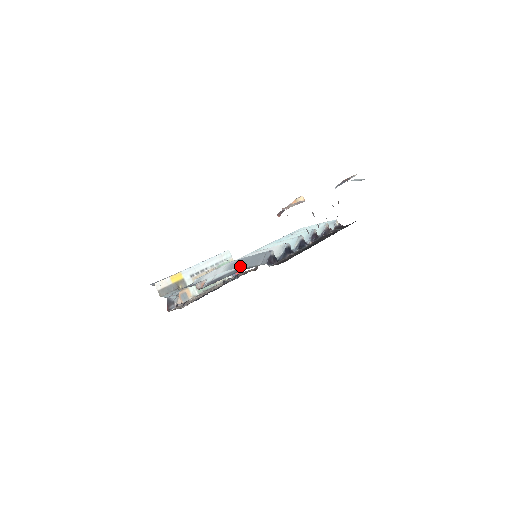
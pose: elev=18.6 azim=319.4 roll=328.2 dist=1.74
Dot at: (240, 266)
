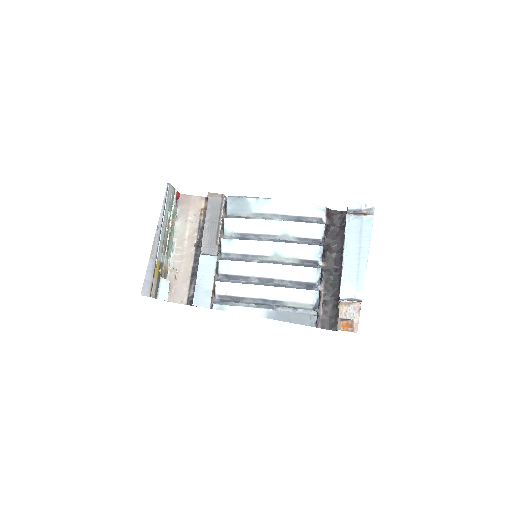
Dot at: (283, 320)
